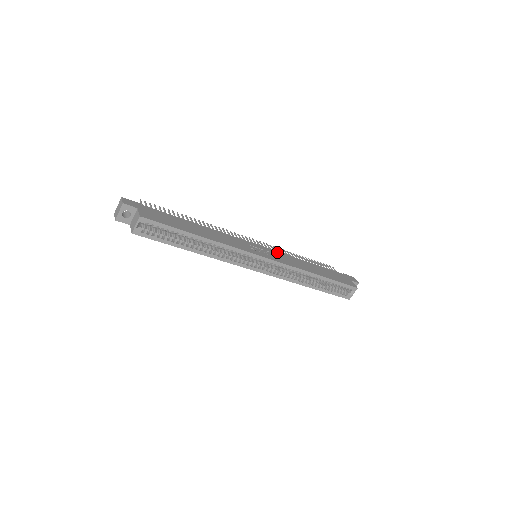
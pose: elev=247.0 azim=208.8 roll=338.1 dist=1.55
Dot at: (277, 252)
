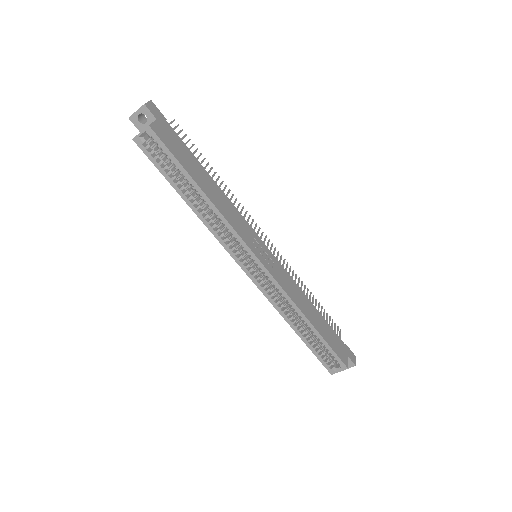
Dot at: (283, 268)
